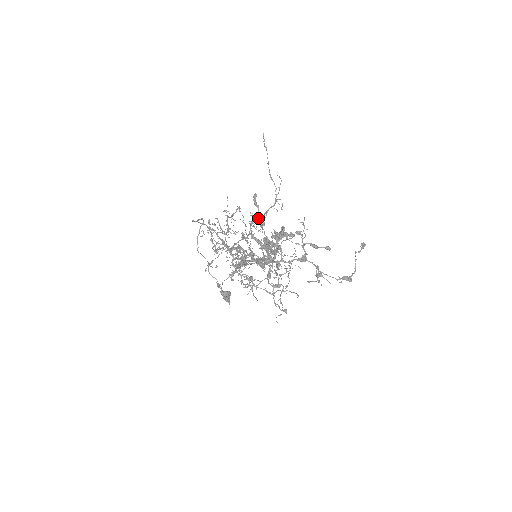
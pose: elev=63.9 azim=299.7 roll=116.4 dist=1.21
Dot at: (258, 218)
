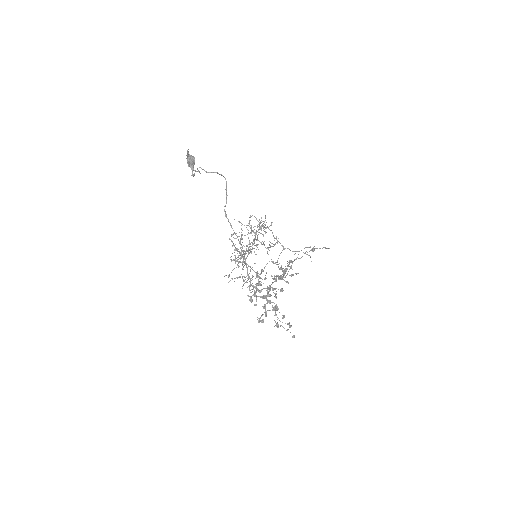
Dot at: occluded
